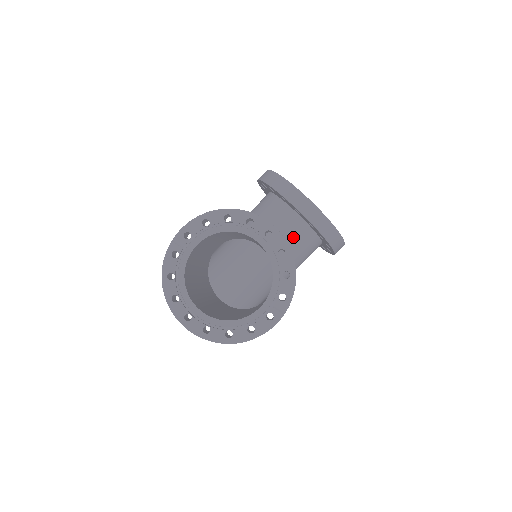
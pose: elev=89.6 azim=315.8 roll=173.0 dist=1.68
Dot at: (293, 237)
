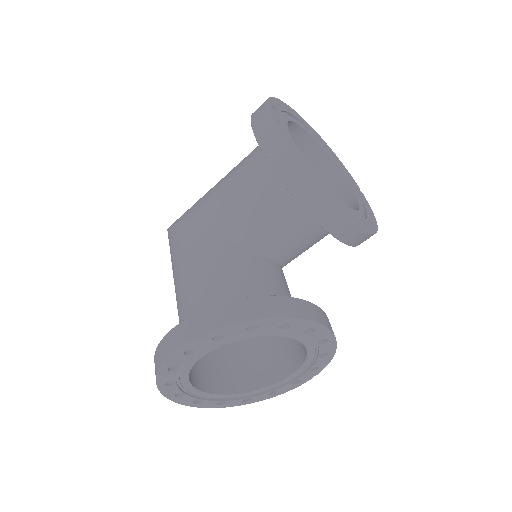
Dot at: (314, 241)
